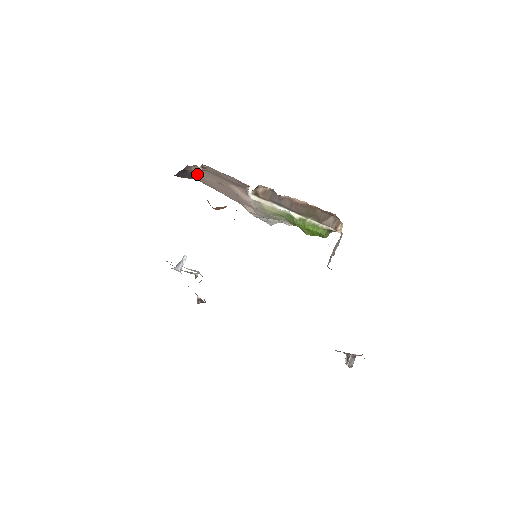
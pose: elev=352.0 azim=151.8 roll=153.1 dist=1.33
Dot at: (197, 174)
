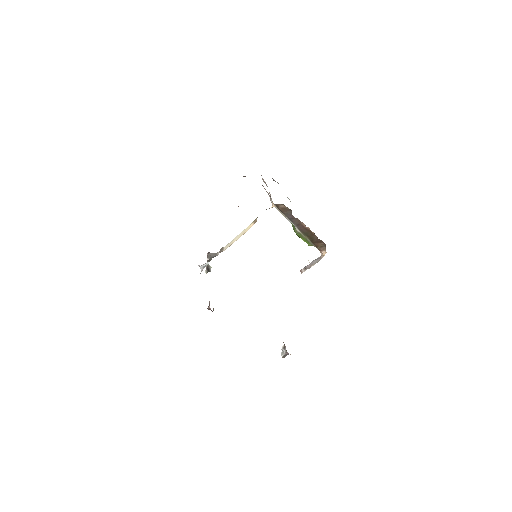
Dot at: occluded
